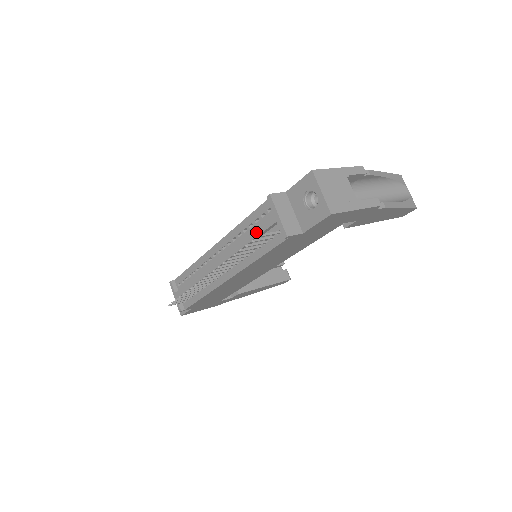
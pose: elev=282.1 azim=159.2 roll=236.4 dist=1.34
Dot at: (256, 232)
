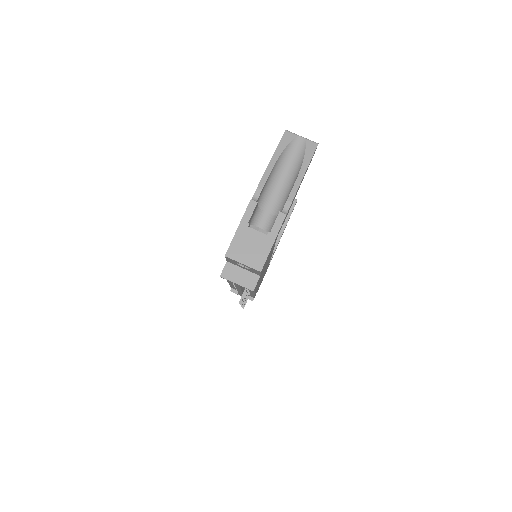
Dot at: occluded
